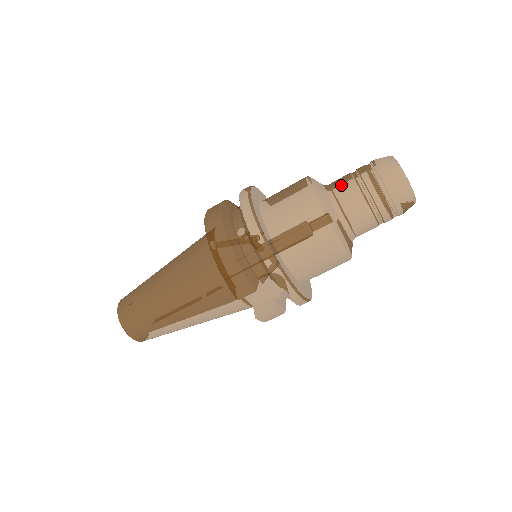
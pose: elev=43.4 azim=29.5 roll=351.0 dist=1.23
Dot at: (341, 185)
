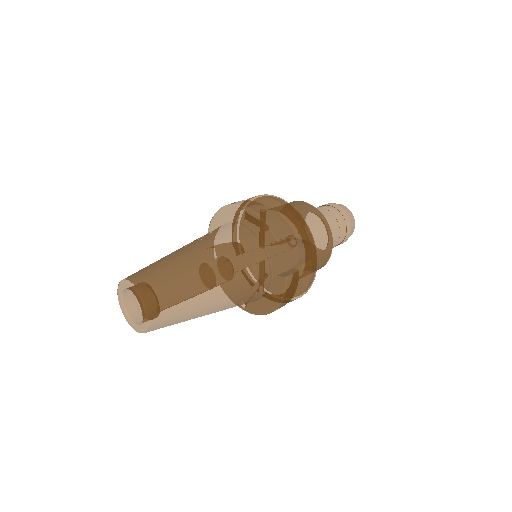
Dot at: occluded
